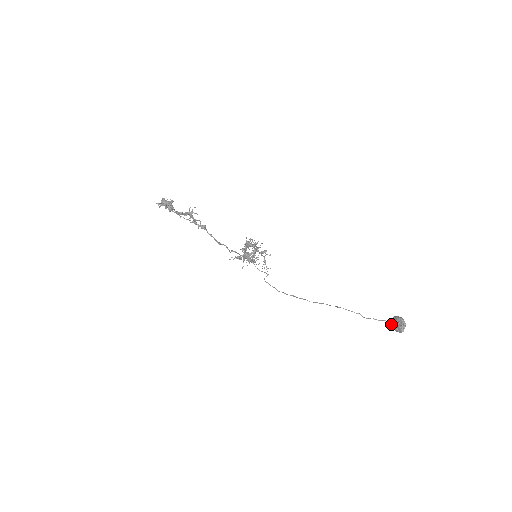
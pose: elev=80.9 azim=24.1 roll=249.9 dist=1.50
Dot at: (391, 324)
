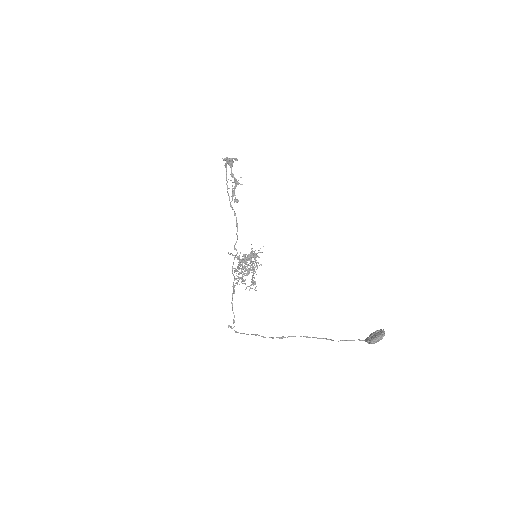
Dot at: (367, 338)
